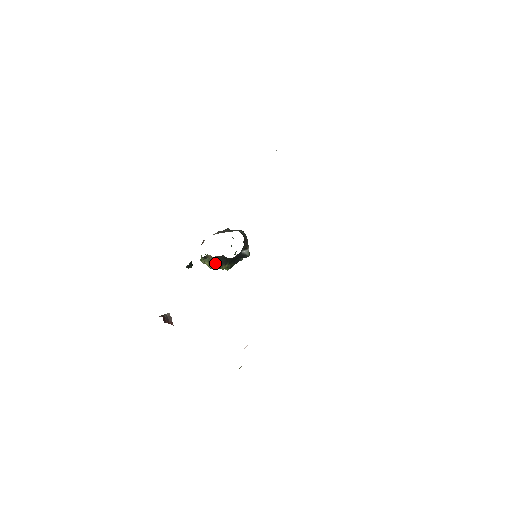
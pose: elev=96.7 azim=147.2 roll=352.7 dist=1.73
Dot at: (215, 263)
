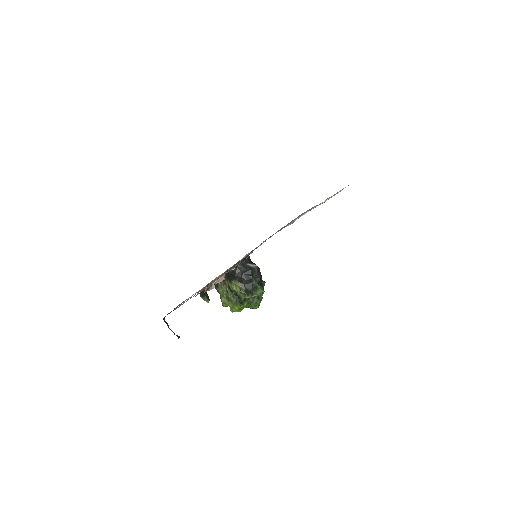
Dot at: (227, 287)
